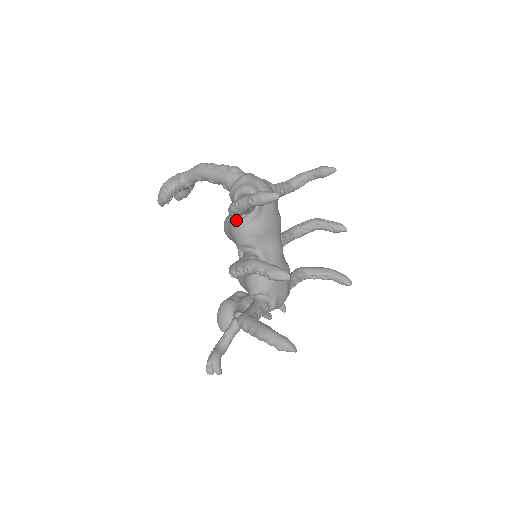
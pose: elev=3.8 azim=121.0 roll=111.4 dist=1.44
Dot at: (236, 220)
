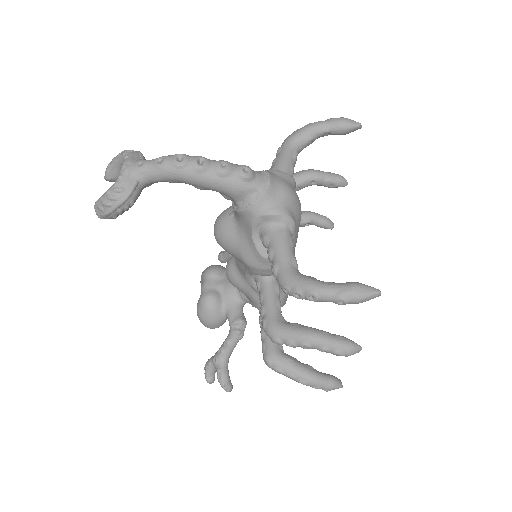
Dot at: (259, 257)
